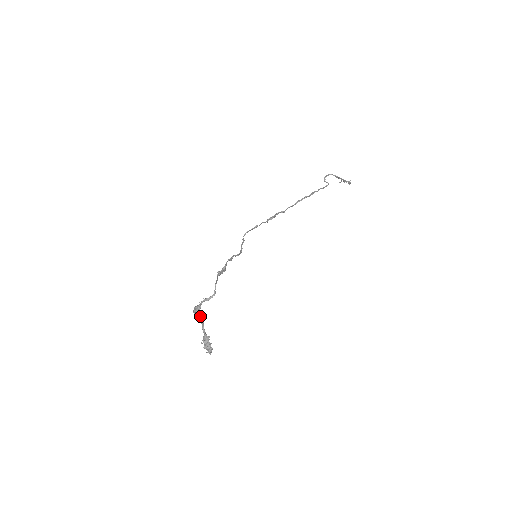
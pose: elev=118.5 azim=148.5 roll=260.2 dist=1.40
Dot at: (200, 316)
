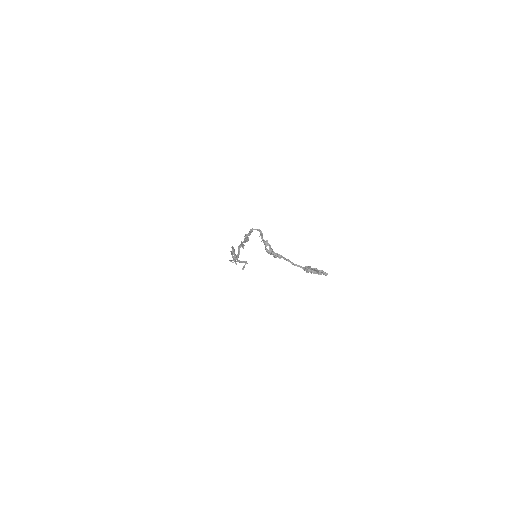
Dot at: (278, 255)
